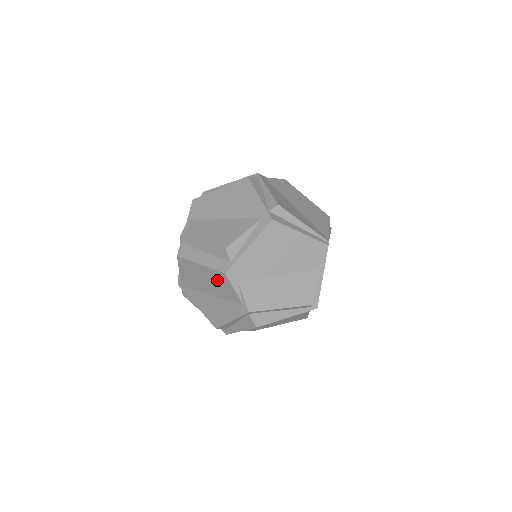
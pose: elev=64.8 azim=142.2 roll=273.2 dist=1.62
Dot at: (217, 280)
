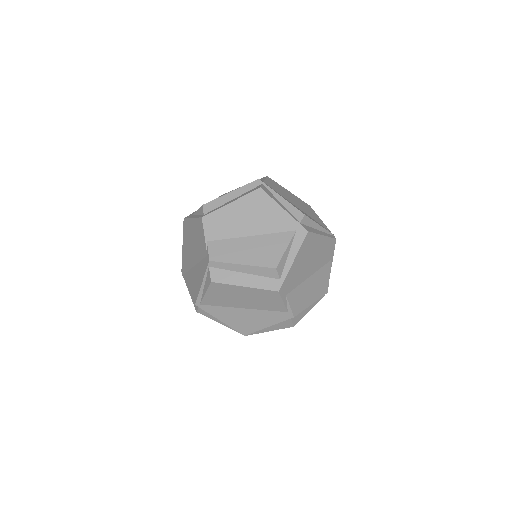
Dot at: (263, 297)
